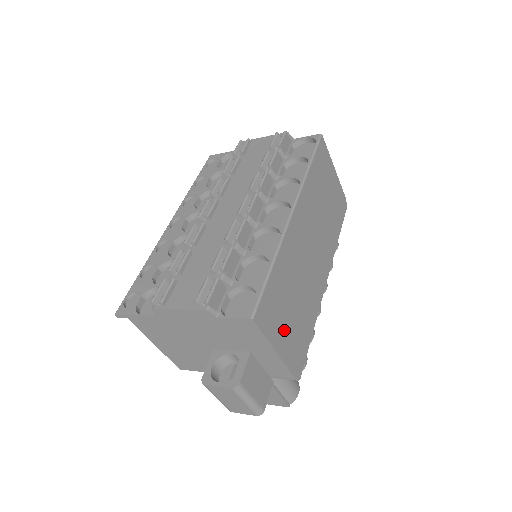
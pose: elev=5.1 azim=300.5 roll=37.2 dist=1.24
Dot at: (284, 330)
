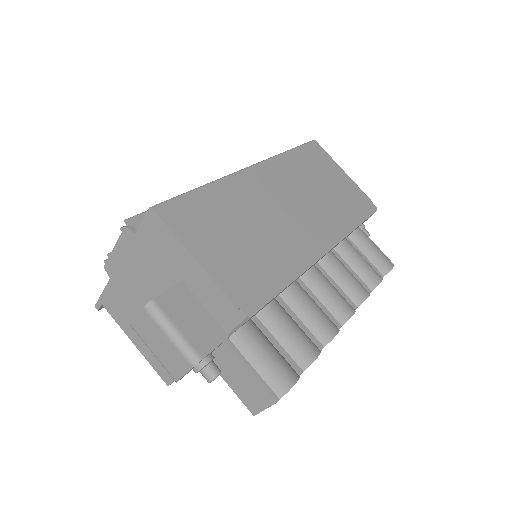
Dot at: (217, 248)
